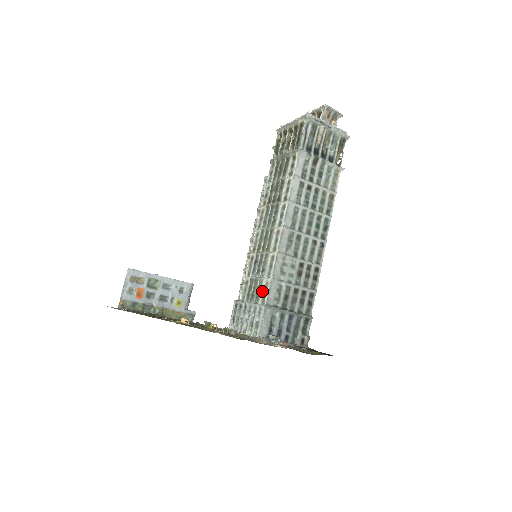
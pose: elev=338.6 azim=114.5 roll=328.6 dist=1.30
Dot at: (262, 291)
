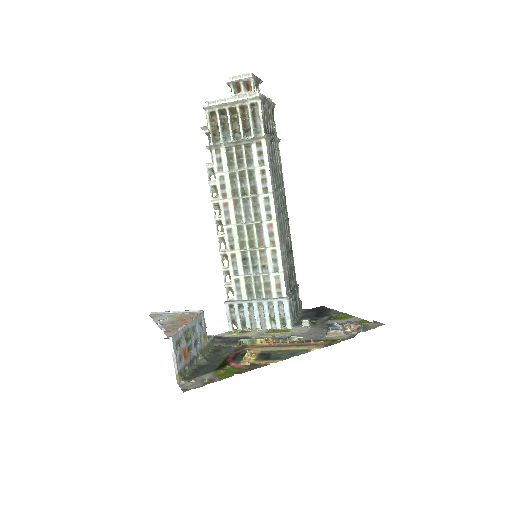
Dot at: (273, 286)
